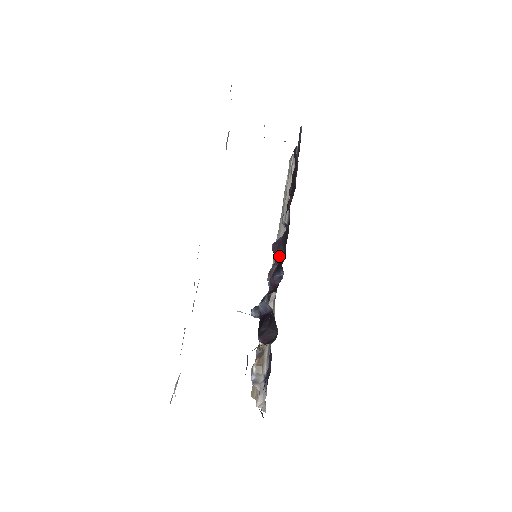
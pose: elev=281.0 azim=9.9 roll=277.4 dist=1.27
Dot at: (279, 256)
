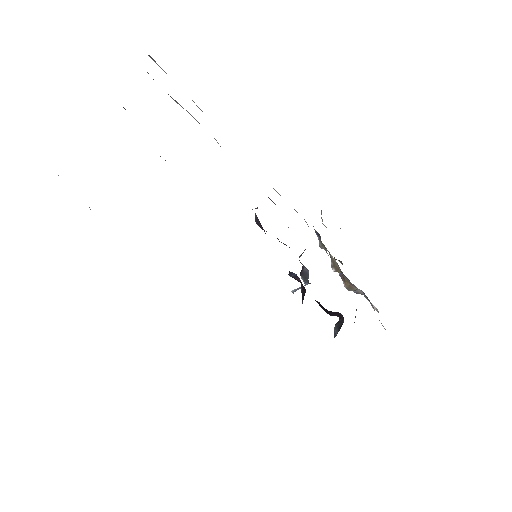
Dot at: occluded
